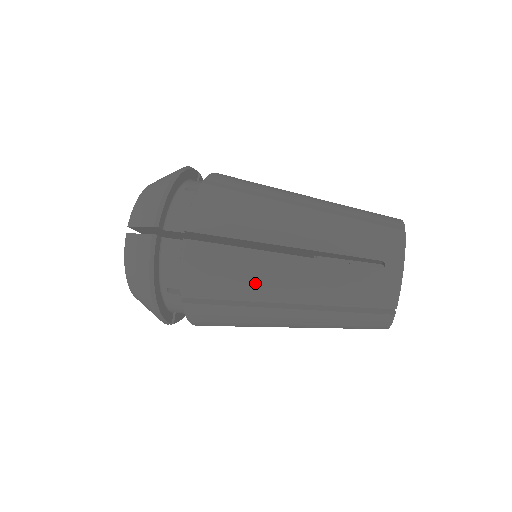
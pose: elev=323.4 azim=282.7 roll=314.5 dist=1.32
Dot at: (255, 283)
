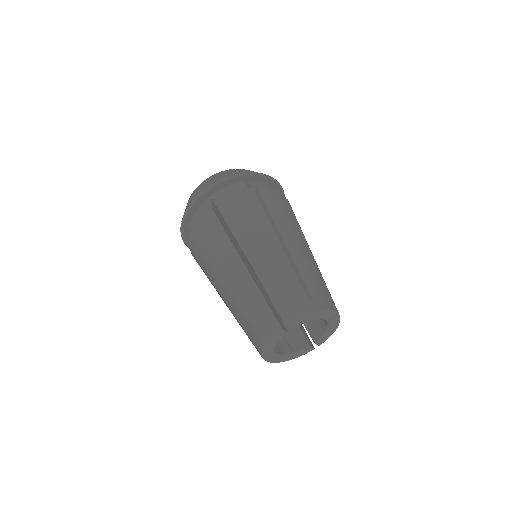
Dot at: occluded
